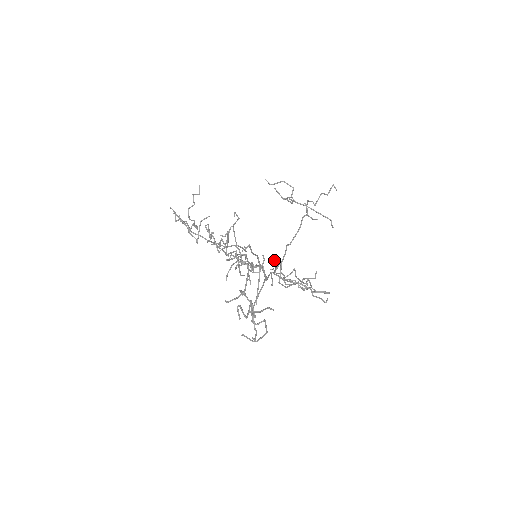
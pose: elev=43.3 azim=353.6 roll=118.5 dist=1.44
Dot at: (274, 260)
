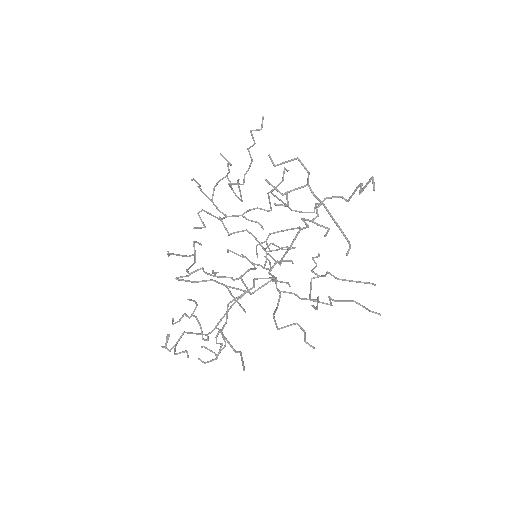
Dot at: occluded
